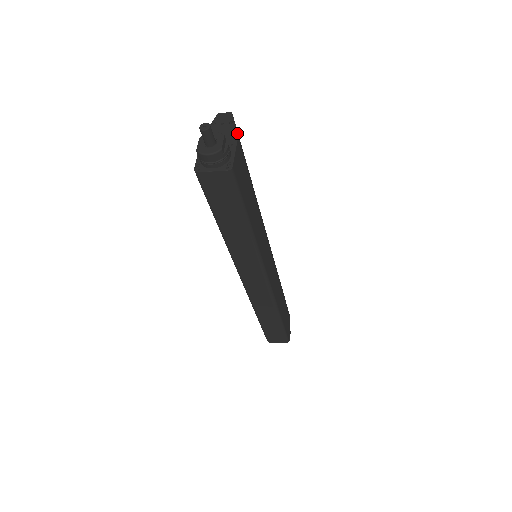
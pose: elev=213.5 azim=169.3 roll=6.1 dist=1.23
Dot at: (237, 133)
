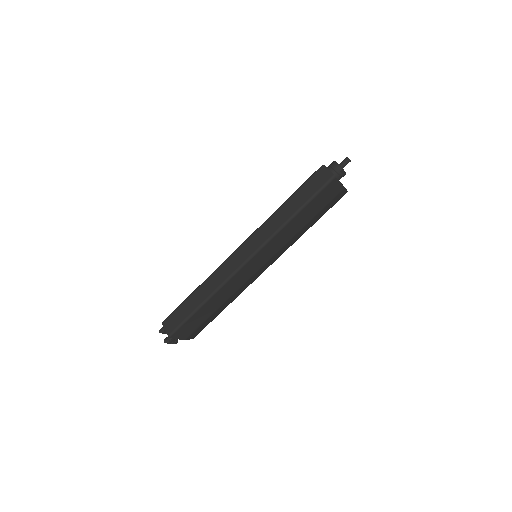
Dot at: occluded
